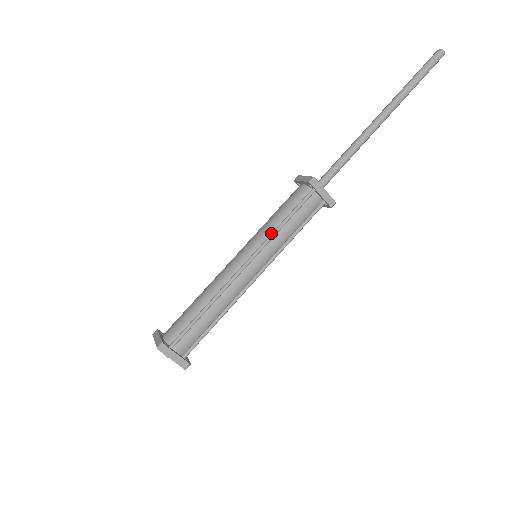
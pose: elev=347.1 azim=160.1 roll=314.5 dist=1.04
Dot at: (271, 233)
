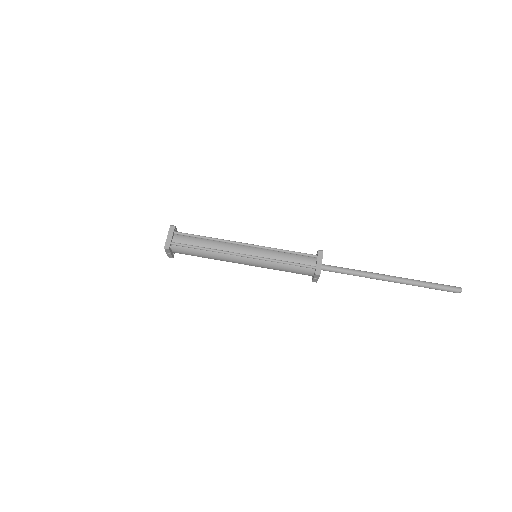
Dot at: (275, 248)
